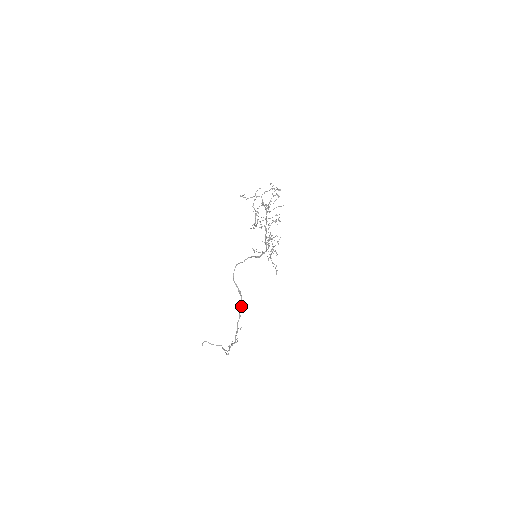
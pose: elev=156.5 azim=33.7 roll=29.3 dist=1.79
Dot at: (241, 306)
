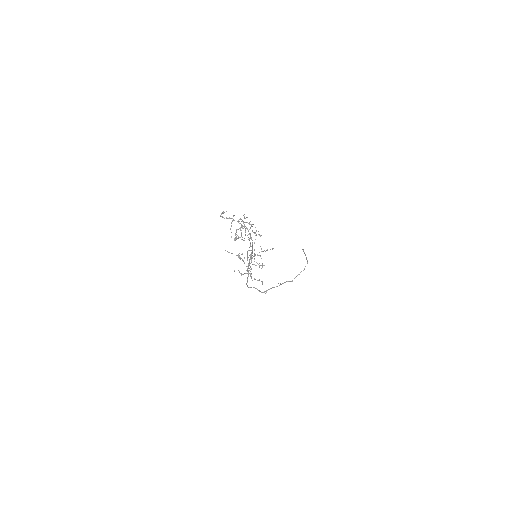
Dot at: occluded
